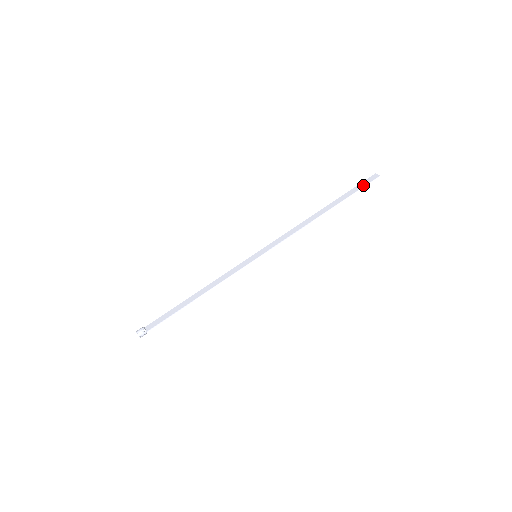
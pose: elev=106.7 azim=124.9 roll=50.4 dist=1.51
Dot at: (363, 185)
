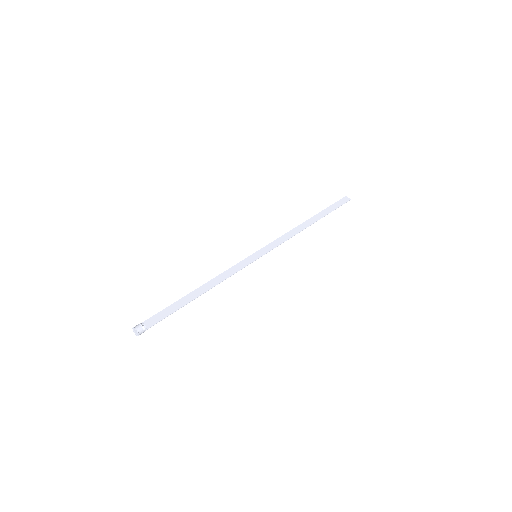
Dot at: (339, 205)
